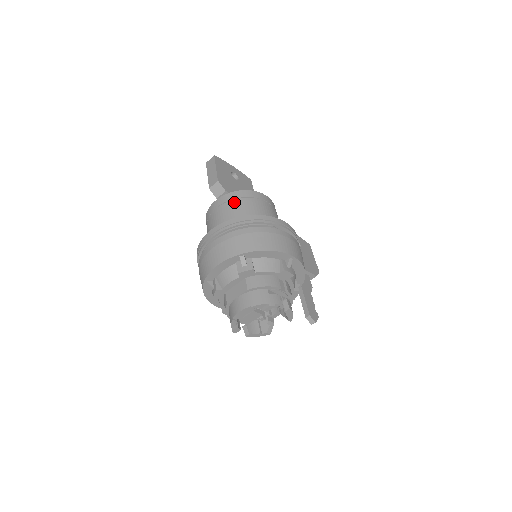
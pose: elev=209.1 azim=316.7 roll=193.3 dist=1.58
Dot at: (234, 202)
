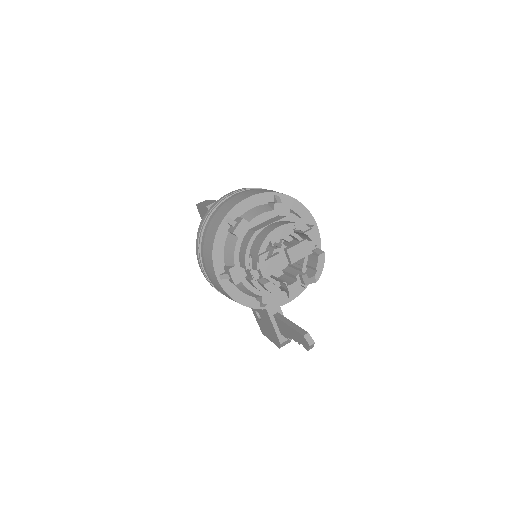
Dot at: occluded
